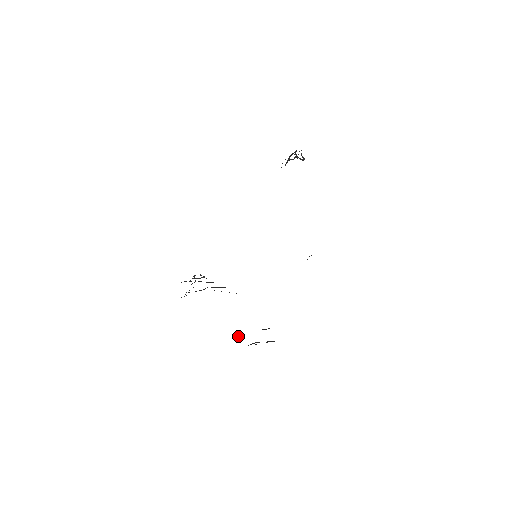
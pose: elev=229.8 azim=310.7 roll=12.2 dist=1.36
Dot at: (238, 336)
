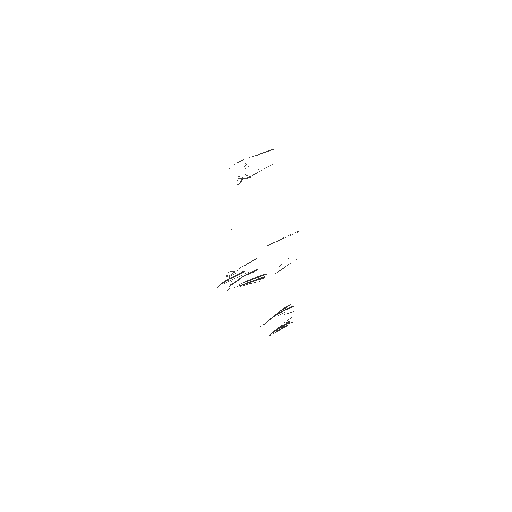
Dot at: (267, 321)
